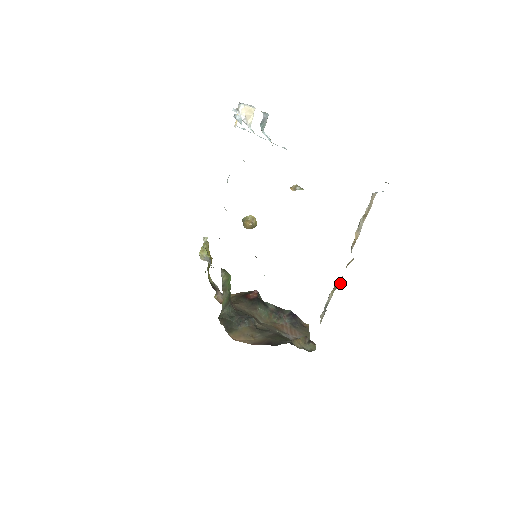
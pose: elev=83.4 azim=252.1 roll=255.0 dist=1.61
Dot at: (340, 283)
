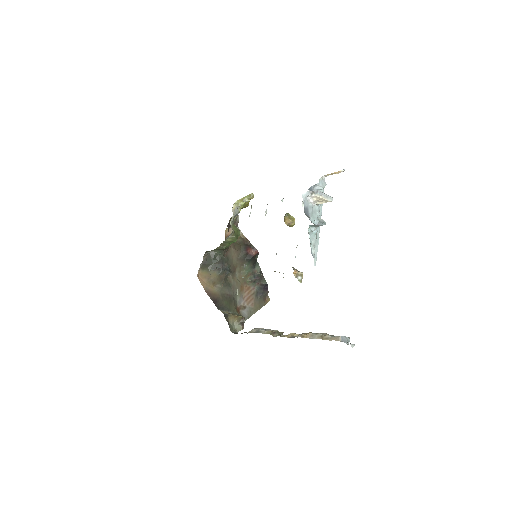
Dot at: (277, 335)
